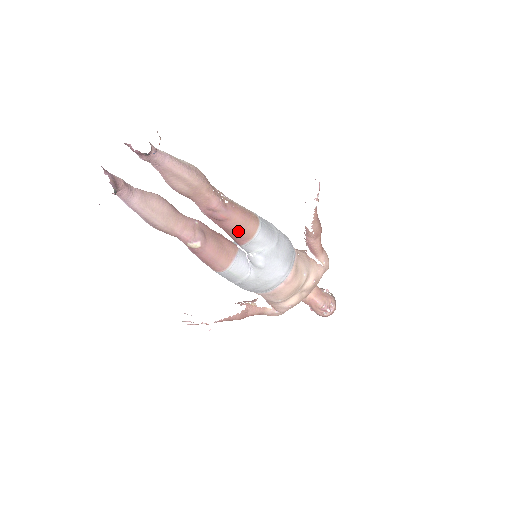
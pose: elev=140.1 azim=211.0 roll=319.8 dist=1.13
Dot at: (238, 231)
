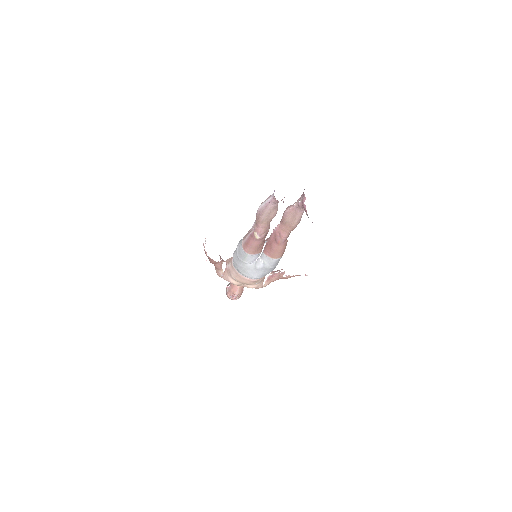
Dot at: (273, 251)
